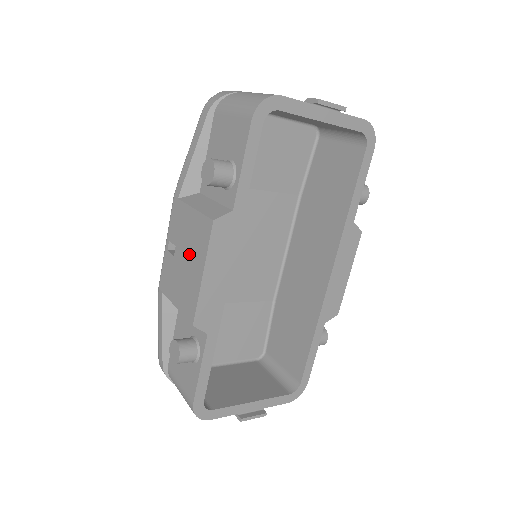
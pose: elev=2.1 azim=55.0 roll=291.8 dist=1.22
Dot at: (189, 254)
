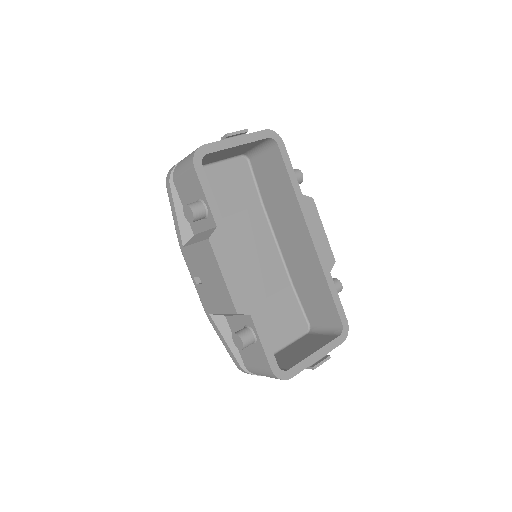
Dot at: (209, 273)
